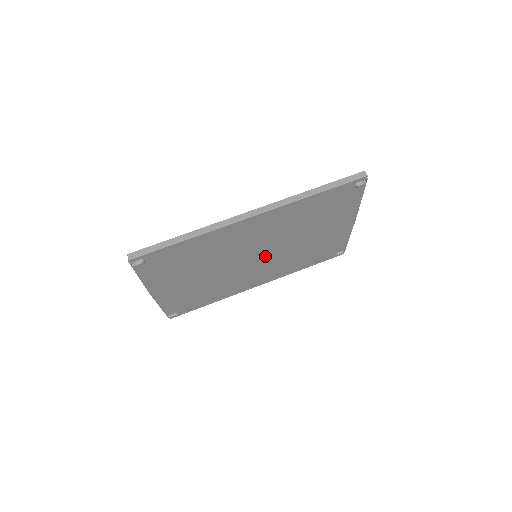
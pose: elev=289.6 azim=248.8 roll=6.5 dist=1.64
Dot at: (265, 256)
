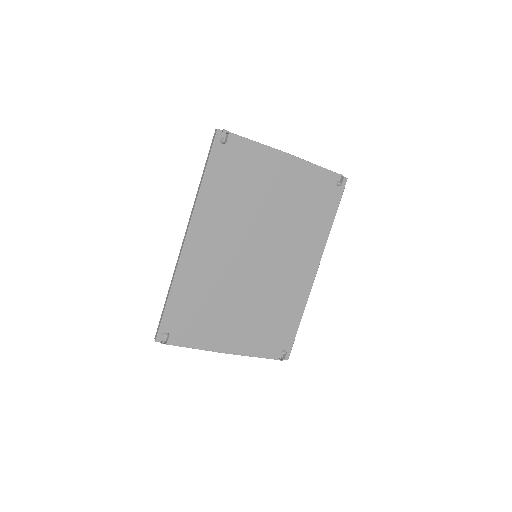
Dot at: (265, 249)
